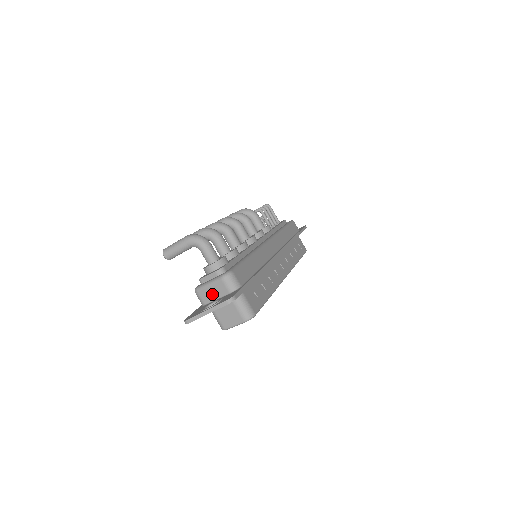
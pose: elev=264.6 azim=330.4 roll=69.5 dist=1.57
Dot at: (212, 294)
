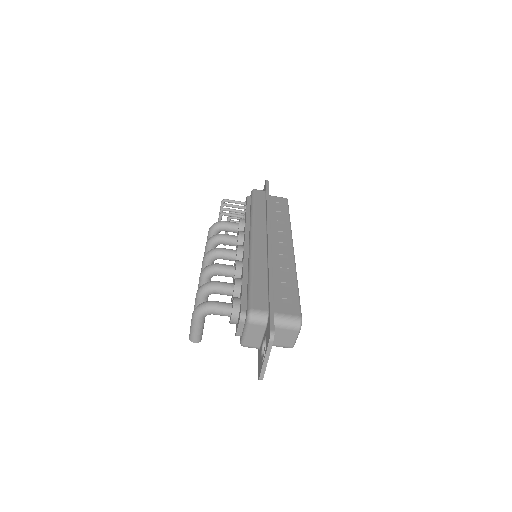
Dot at: (255, 338)
